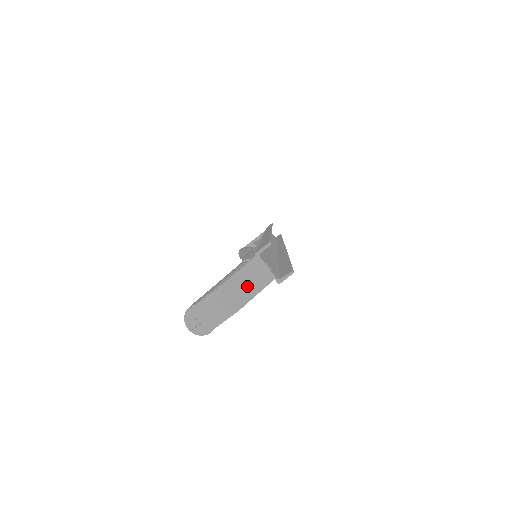
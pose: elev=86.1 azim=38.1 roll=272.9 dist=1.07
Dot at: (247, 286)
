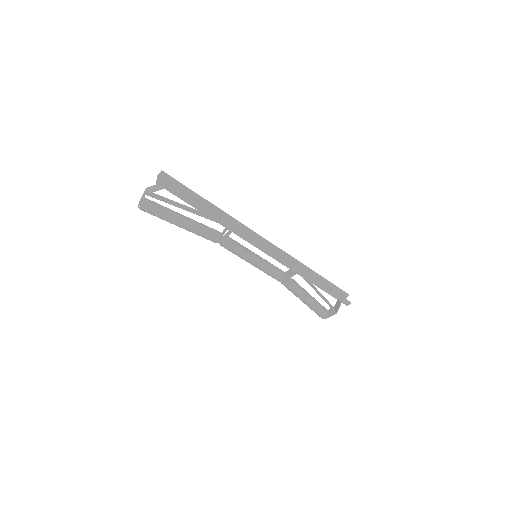
Dot at: (154, 189)
